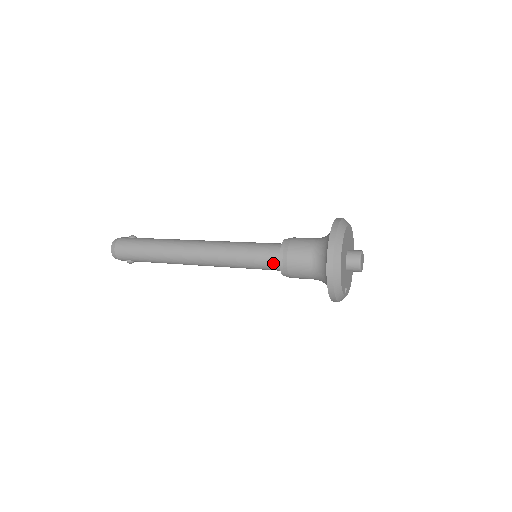
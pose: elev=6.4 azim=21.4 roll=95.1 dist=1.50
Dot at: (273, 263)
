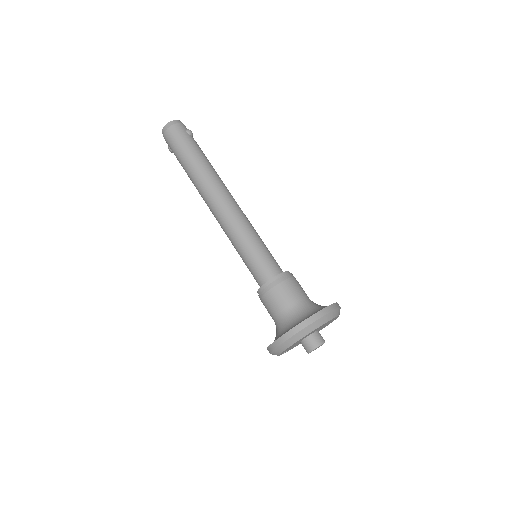
Dot at: (259, 279)
